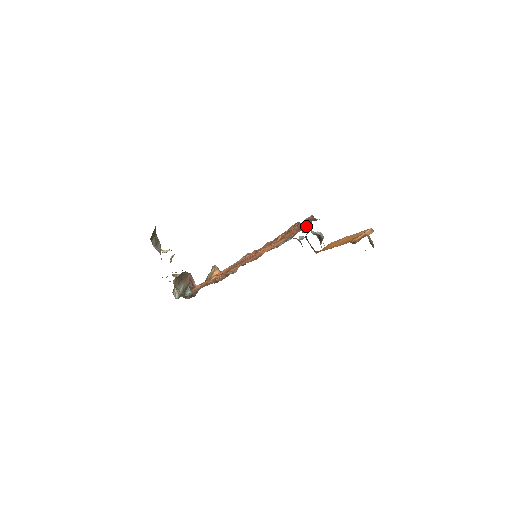
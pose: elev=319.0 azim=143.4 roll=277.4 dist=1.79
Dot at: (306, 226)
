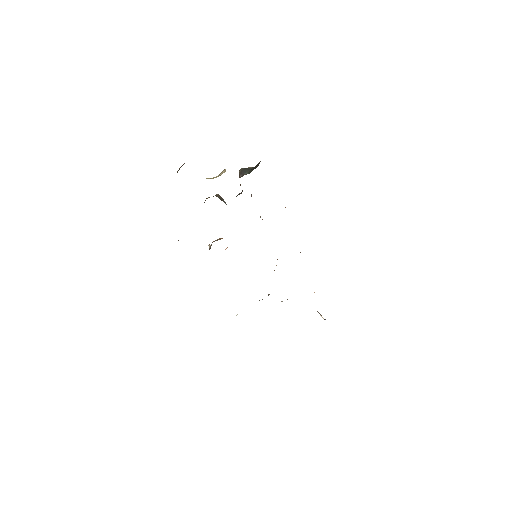
Dot at: occluded
